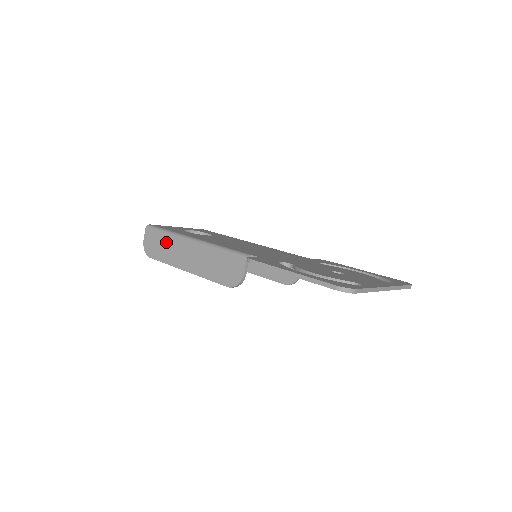
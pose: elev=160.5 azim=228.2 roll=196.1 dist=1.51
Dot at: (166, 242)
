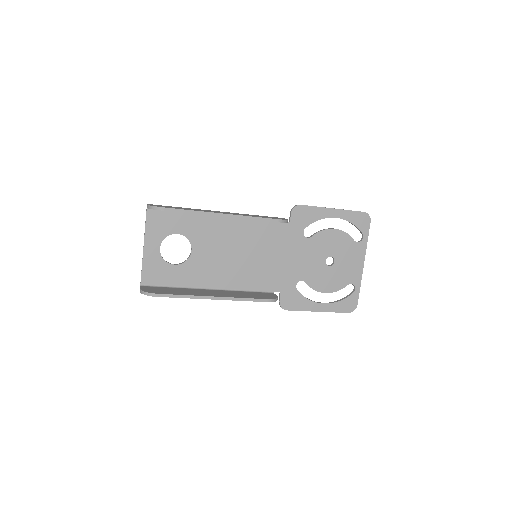
Dot at: (185, 208)
